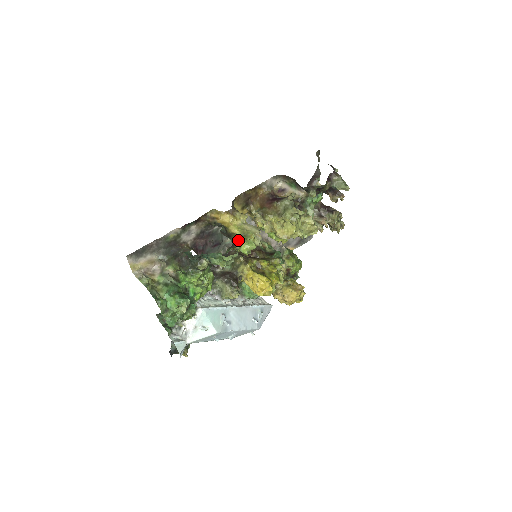
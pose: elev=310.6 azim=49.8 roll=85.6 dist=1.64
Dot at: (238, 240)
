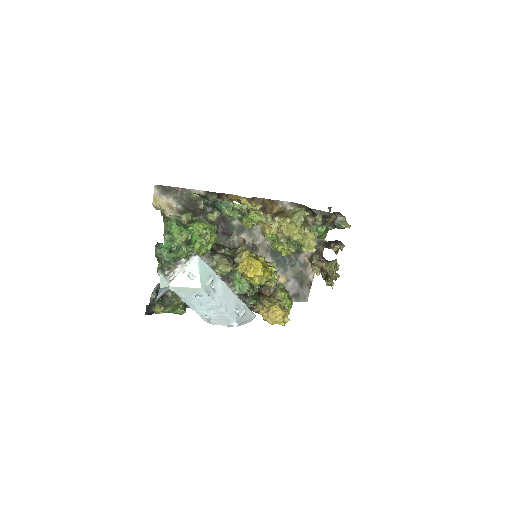
Dot at: (249, 209)
